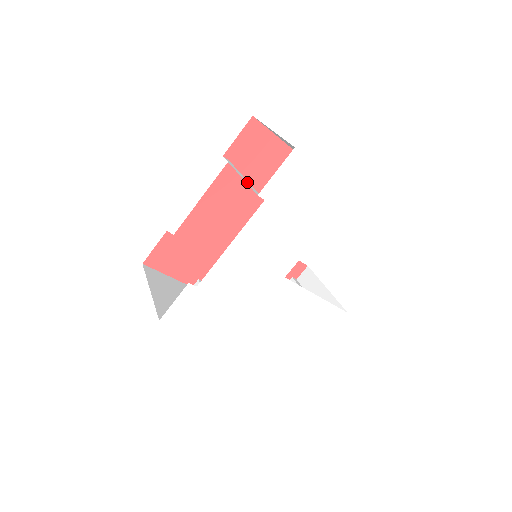
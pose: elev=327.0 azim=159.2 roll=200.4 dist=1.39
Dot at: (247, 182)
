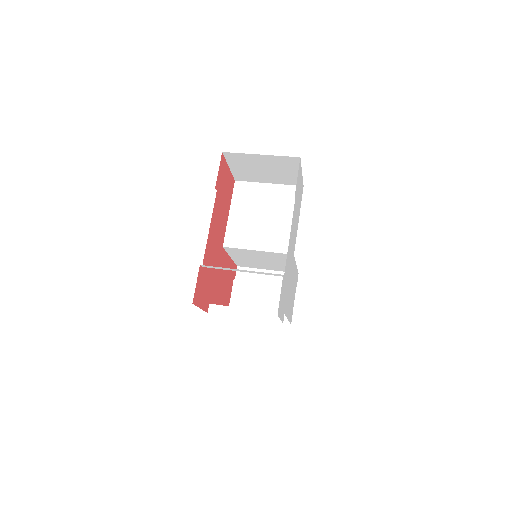
Dot at: occluded
